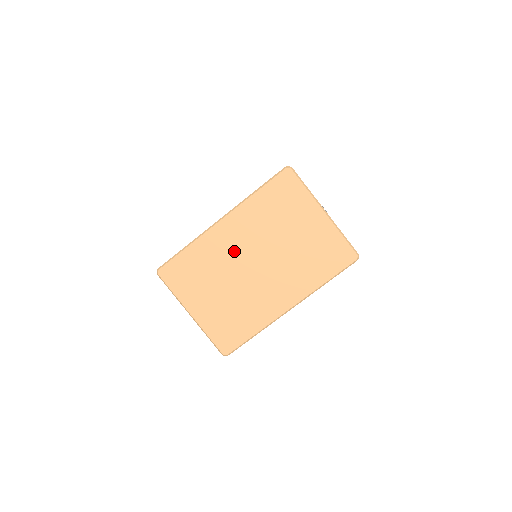
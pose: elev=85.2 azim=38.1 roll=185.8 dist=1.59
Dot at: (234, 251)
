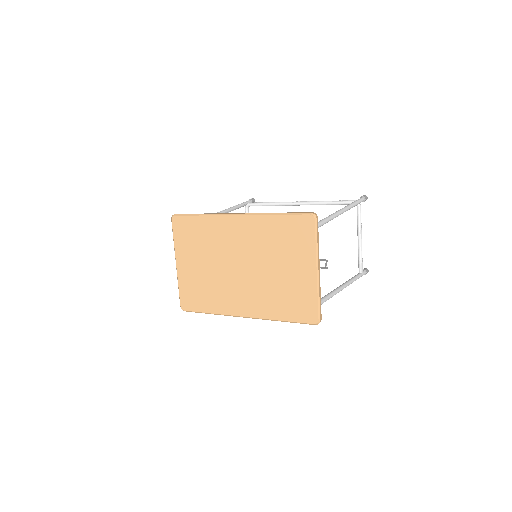
Dot at: (232, 245)
